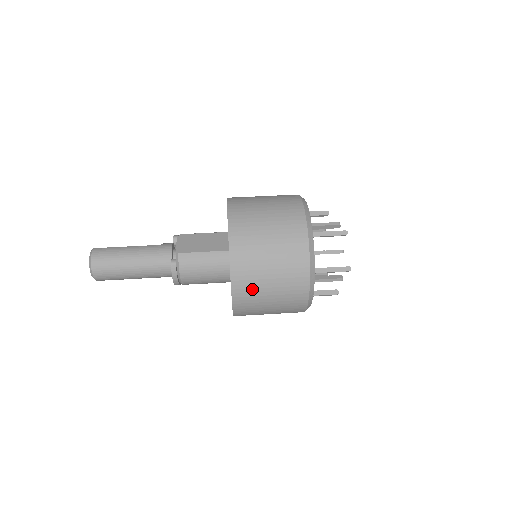
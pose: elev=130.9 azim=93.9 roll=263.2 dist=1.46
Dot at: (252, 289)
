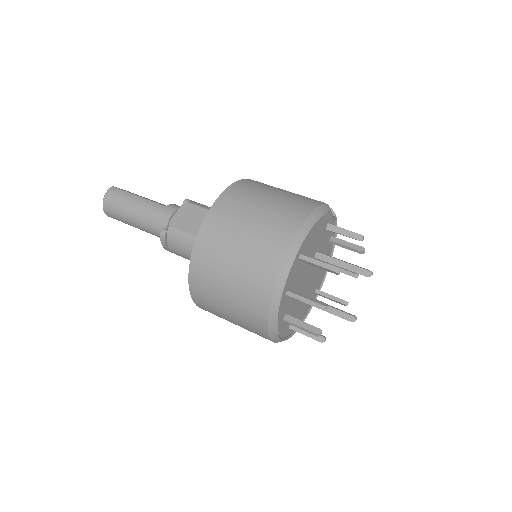
Dot at: (210, 302)
